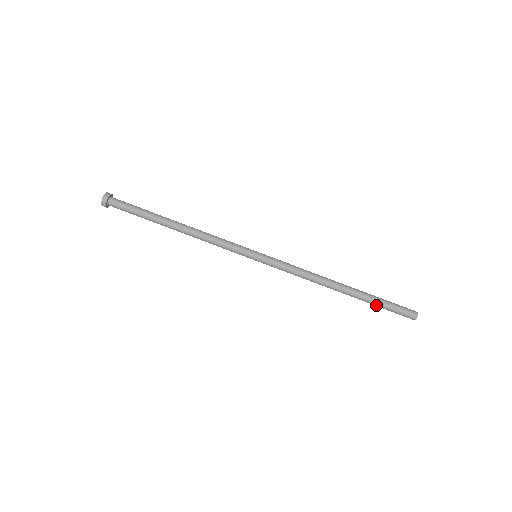
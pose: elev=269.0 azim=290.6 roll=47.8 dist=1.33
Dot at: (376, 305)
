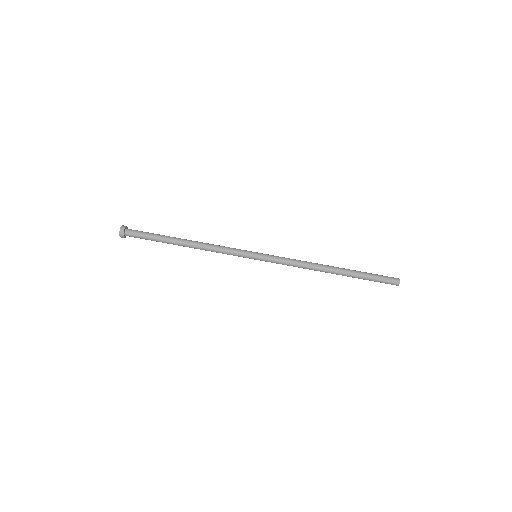
Dot at: (363, 279)
